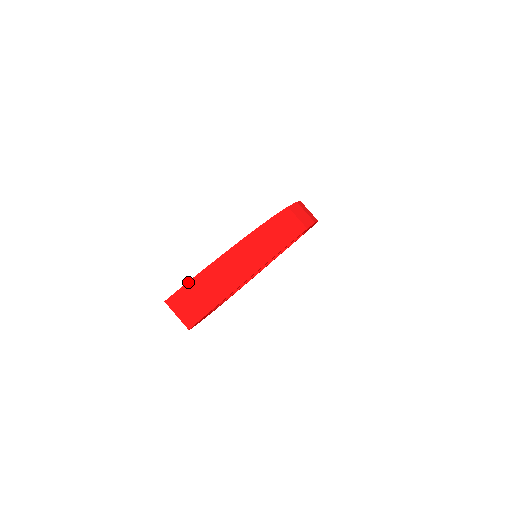
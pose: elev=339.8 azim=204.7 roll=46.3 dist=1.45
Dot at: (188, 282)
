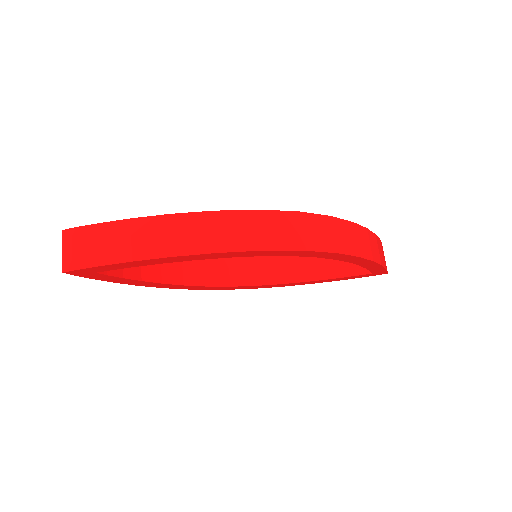
Dot at: (94, 224)
